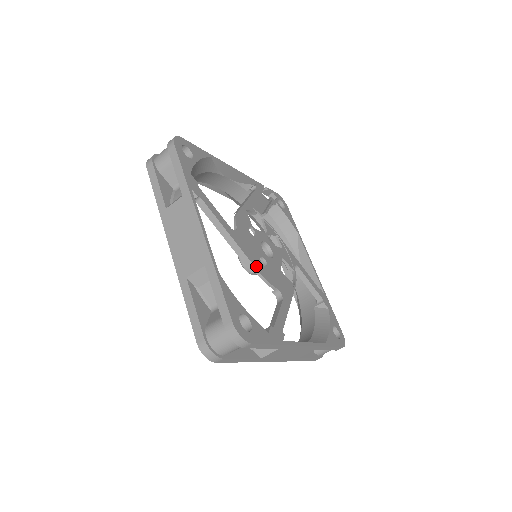
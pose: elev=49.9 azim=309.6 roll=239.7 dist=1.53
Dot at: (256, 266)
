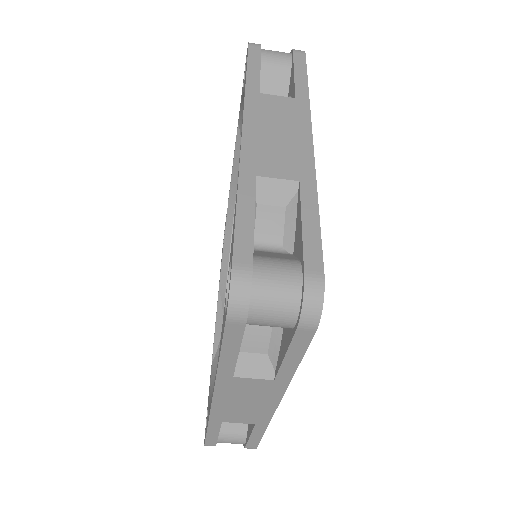
Dot at: occluded
